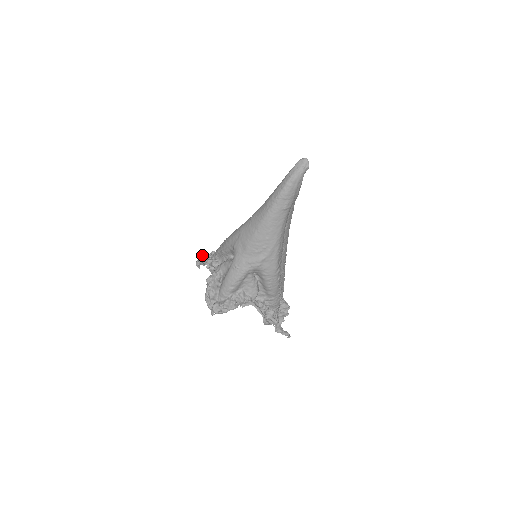
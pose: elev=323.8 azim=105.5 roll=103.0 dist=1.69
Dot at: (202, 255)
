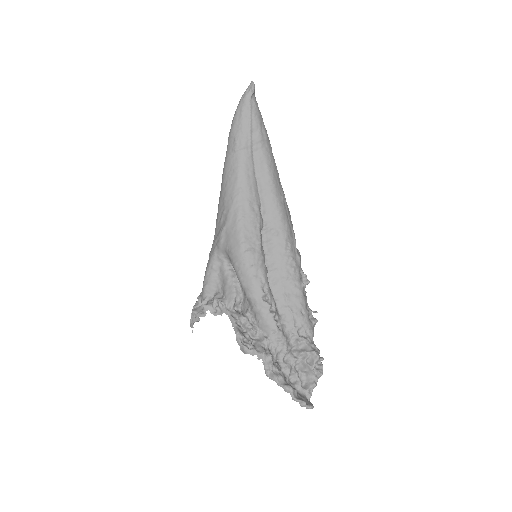
Dot at: occluded
